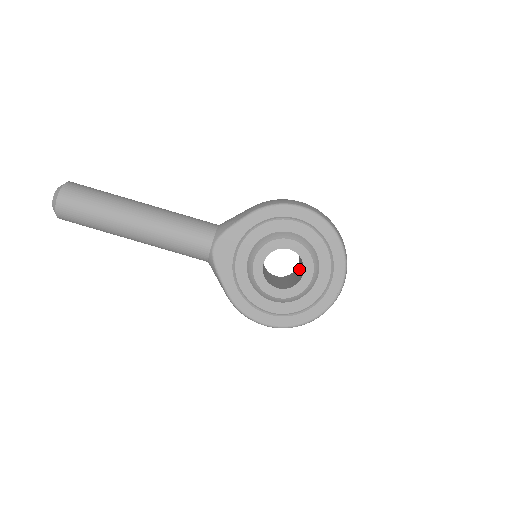
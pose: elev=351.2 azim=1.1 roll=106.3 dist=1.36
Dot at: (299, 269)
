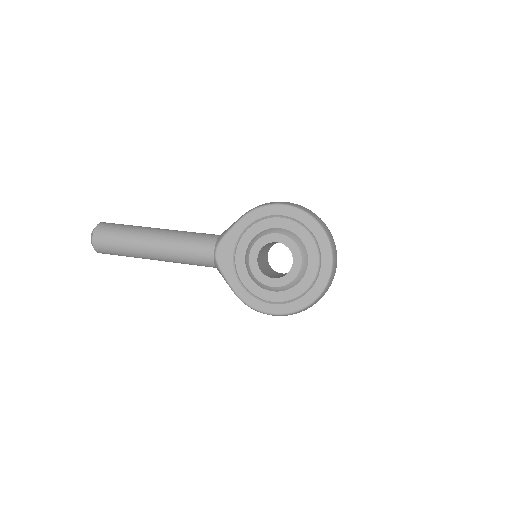
Dot at: occluded
